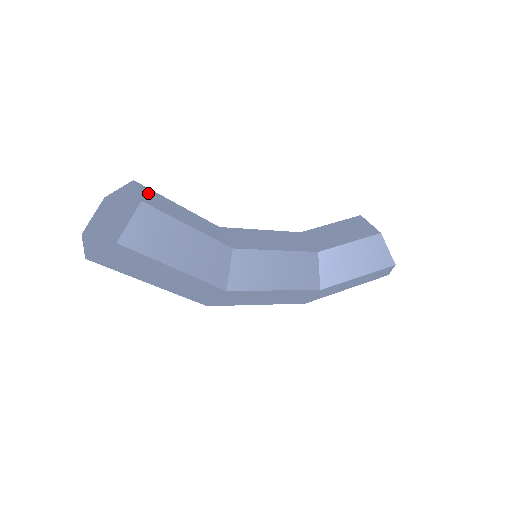
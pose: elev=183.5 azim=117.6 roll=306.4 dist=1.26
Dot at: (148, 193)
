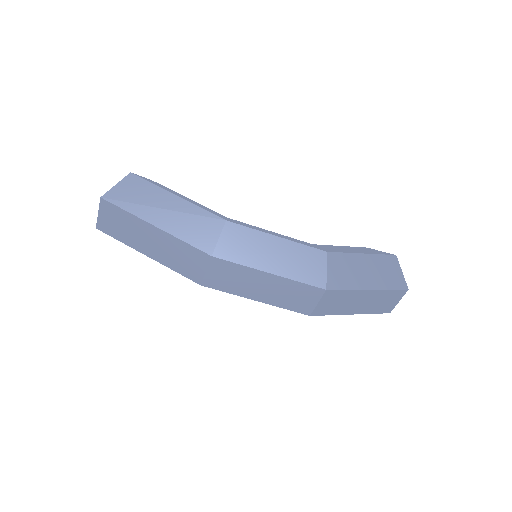
Dot at: occluded
